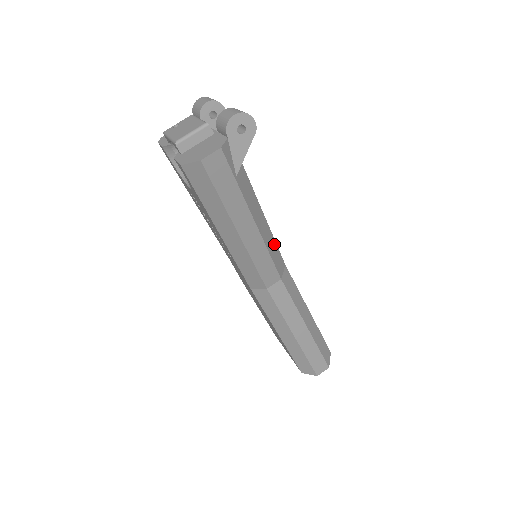
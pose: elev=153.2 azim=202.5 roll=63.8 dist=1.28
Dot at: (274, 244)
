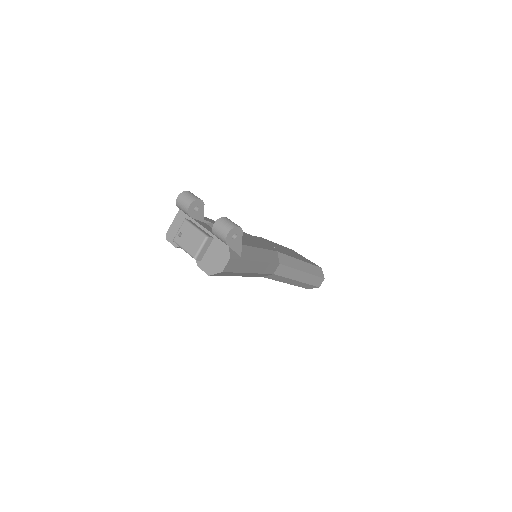
Dot at: (268, 252)
